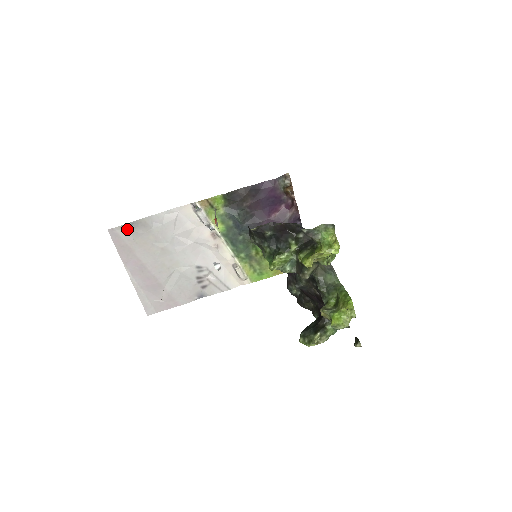
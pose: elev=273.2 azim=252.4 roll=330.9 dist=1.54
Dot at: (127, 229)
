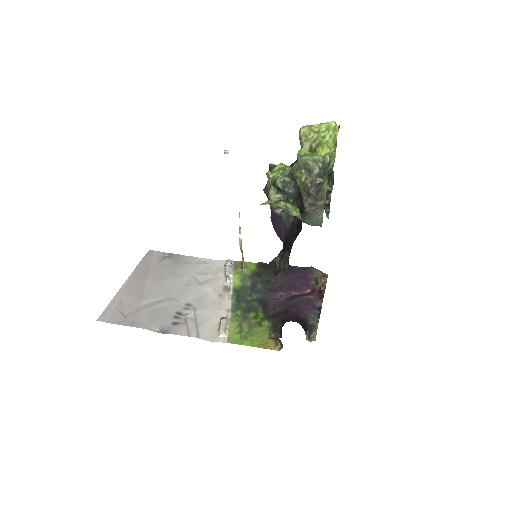
Dot at: (162, 256)
